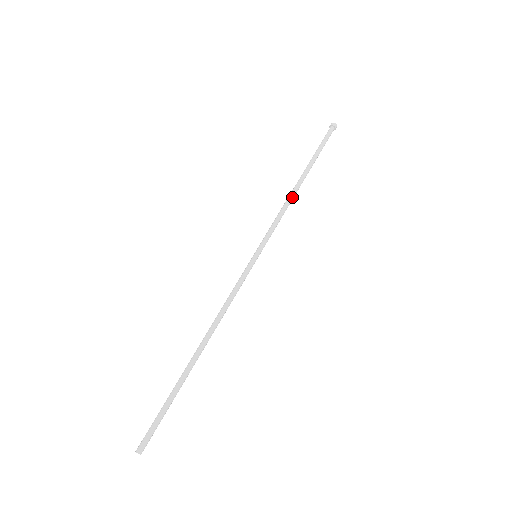
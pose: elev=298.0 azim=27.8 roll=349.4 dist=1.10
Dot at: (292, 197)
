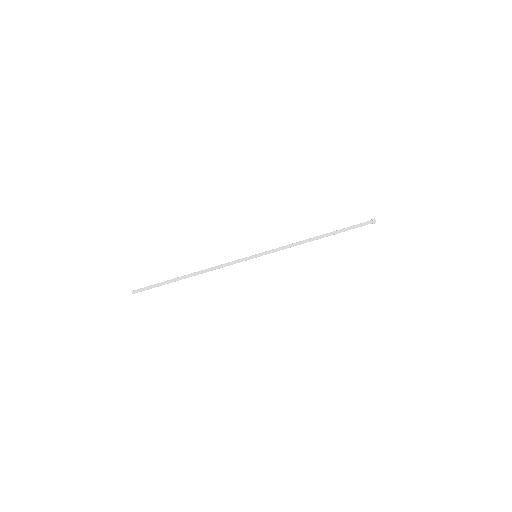
Dot at: (304, 241)
